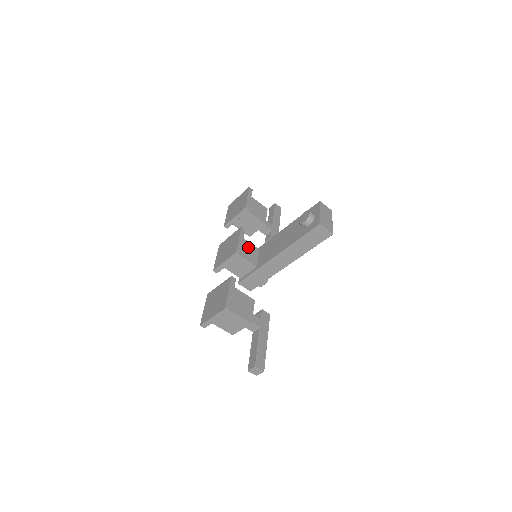
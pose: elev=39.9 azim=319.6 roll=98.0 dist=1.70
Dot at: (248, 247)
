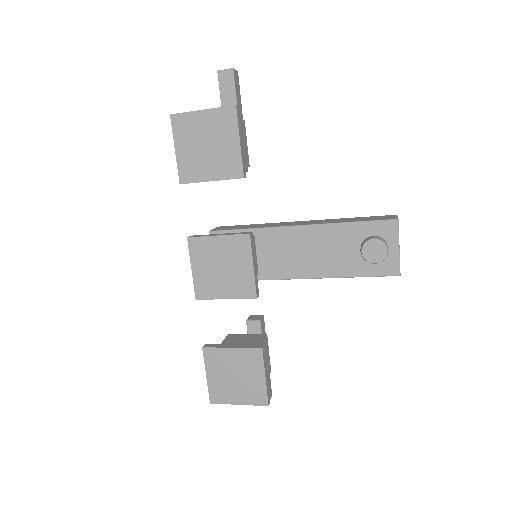
Dot at: occluded
